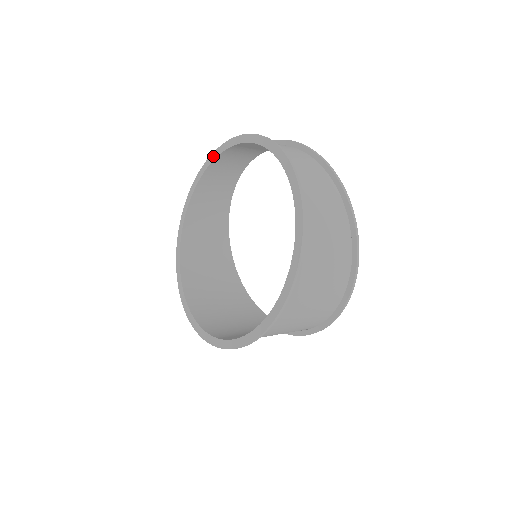
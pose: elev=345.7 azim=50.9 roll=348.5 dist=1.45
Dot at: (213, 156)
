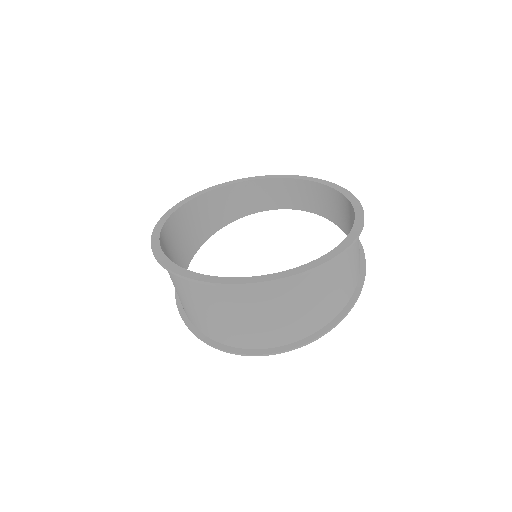
Dot at: (254, 178)
